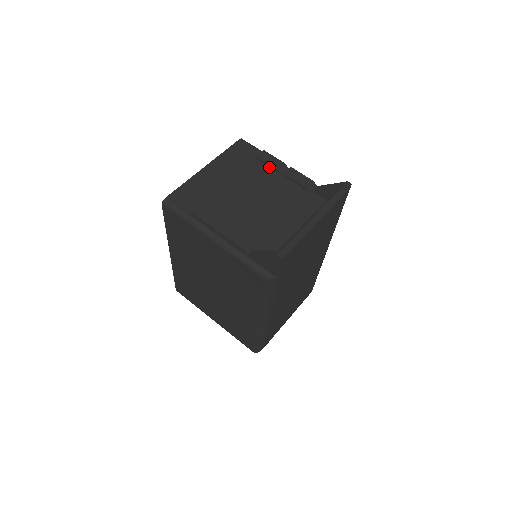
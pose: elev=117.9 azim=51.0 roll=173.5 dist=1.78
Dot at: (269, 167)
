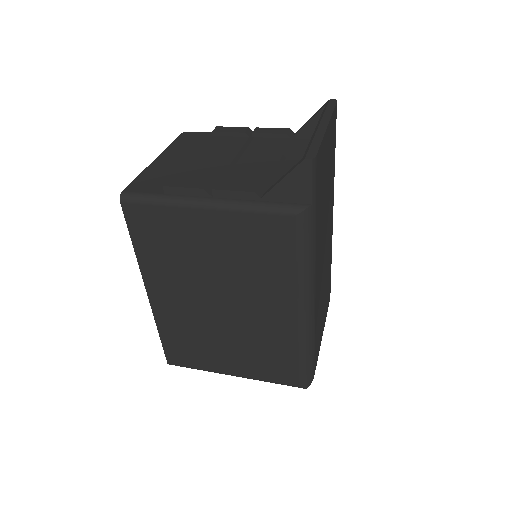
Dot at: (231, 138)
